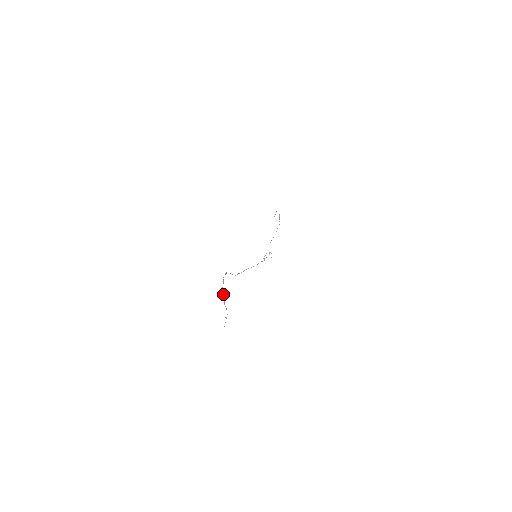
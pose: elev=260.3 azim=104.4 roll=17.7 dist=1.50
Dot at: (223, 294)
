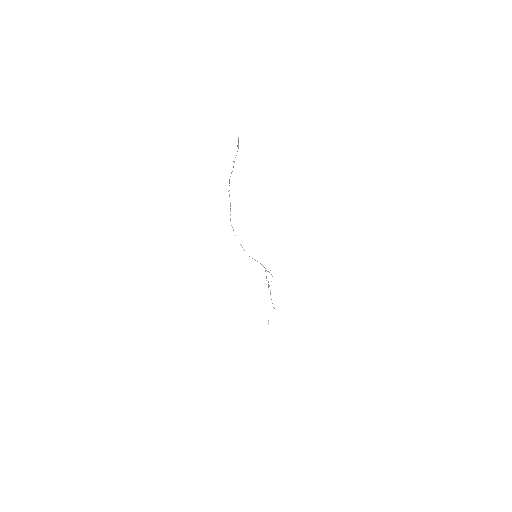
Dot at: (231, 172)
